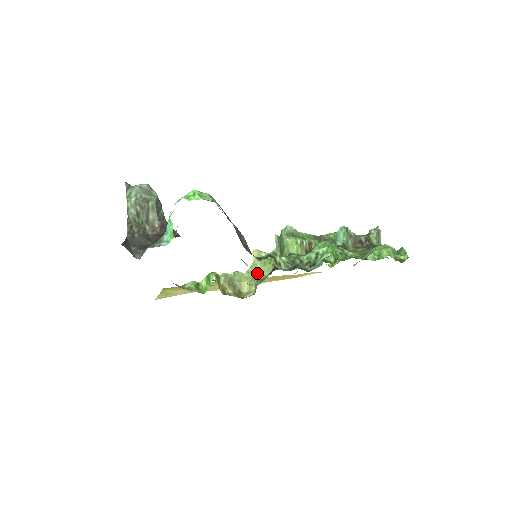
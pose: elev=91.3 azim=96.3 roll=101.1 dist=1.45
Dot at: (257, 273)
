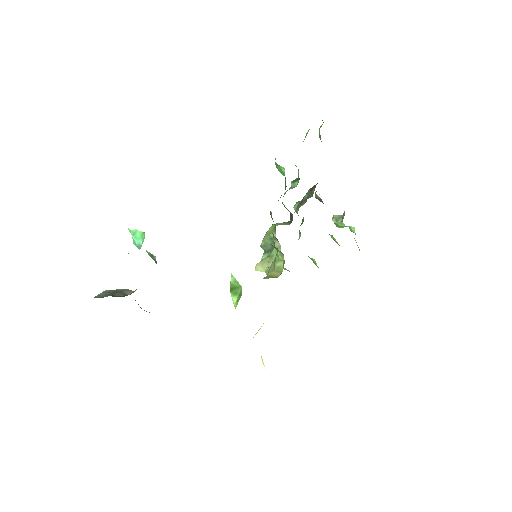
Dot at: (272, 262)
